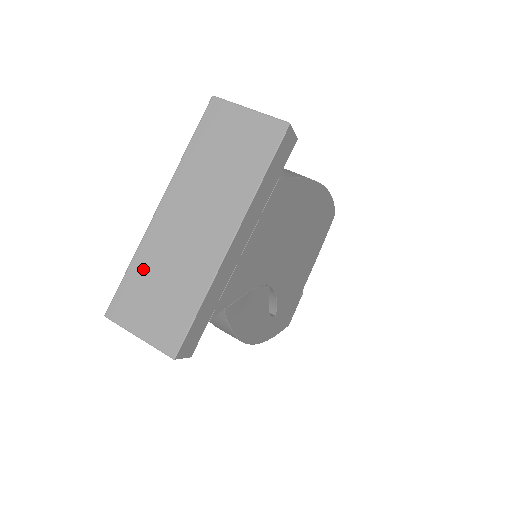
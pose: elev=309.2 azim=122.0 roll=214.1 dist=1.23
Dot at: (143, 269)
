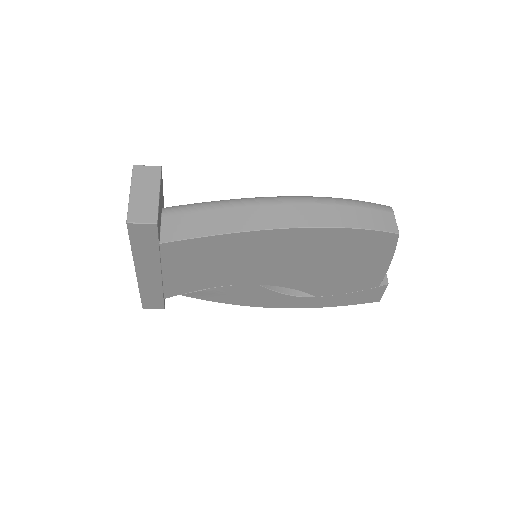
Dot at: occluded
